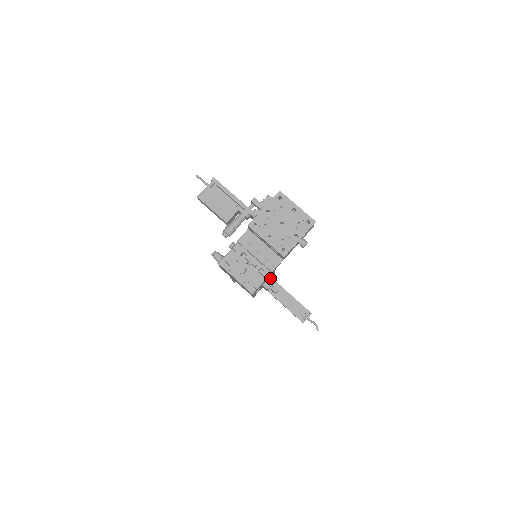
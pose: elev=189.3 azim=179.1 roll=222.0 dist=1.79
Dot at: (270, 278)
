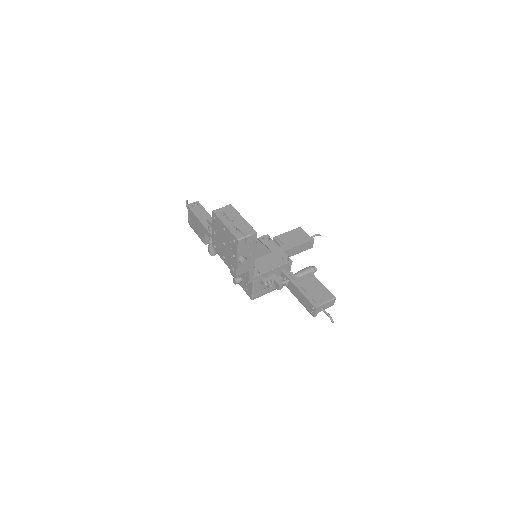
Dot at: (262, 282)
